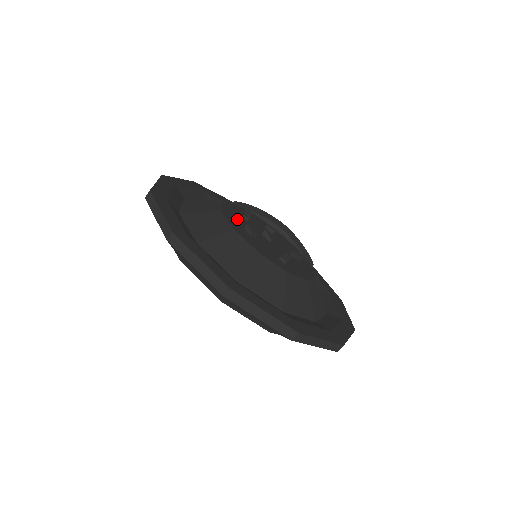
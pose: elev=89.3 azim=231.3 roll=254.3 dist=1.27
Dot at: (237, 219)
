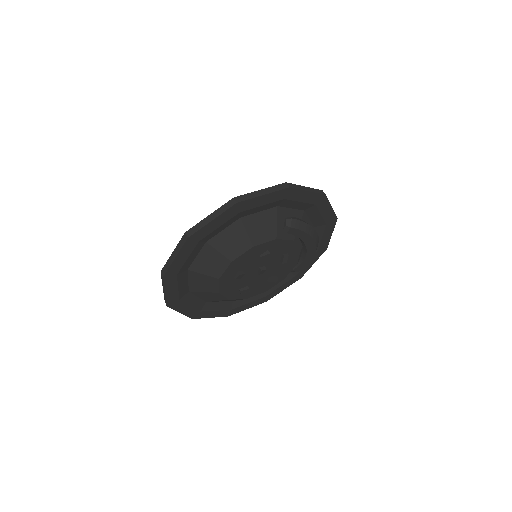
Dot at: (245, 263)
